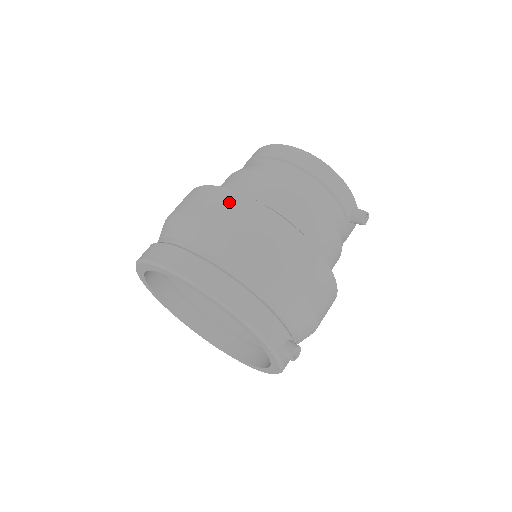
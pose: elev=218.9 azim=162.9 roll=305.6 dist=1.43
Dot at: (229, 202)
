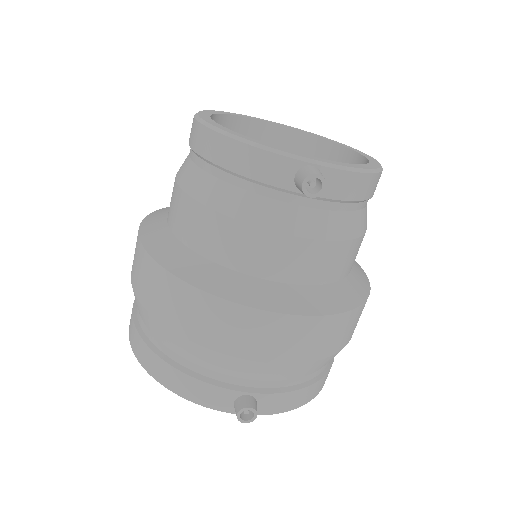
Dot at: (135, 249)
